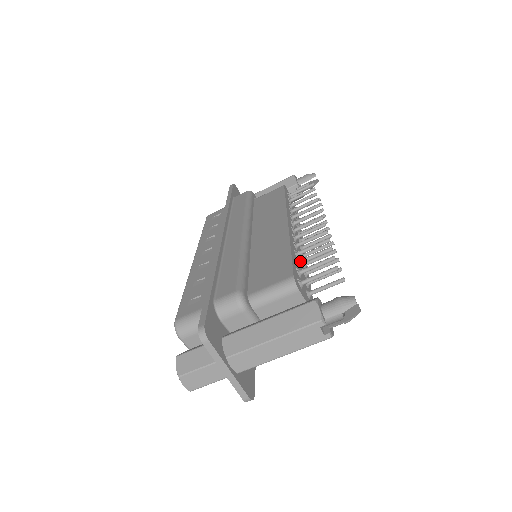
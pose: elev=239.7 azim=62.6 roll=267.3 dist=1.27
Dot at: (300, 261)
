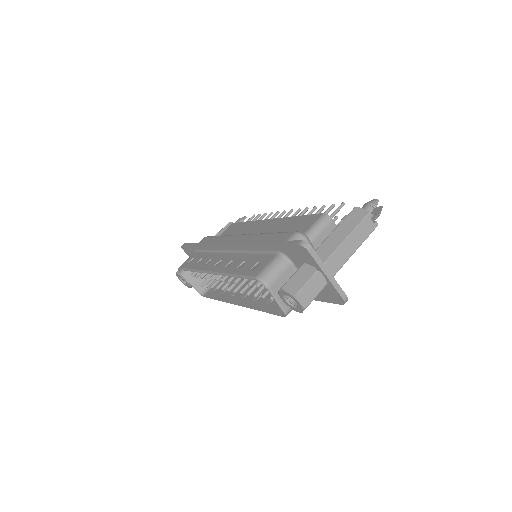
Dot at: occluded
